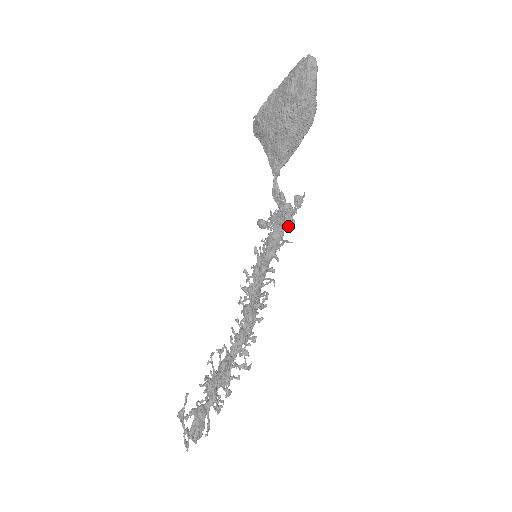
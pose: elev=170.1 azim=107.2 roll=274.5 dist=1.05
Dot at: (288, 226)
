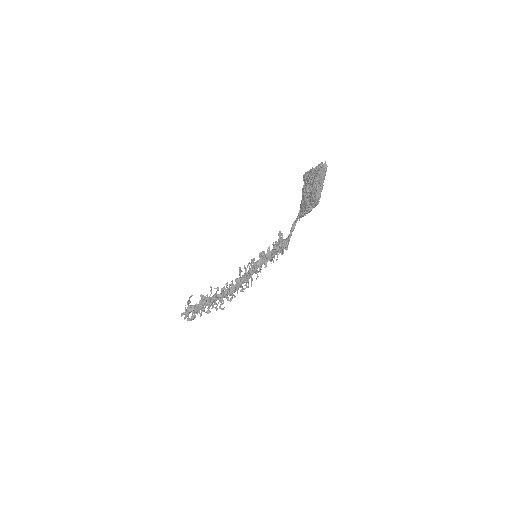
Dot at: (276, 253)
